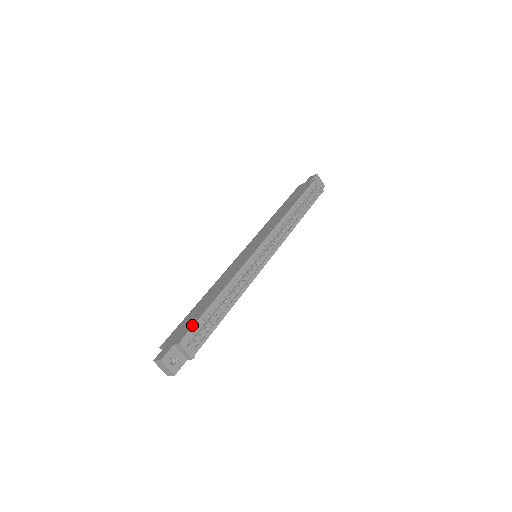
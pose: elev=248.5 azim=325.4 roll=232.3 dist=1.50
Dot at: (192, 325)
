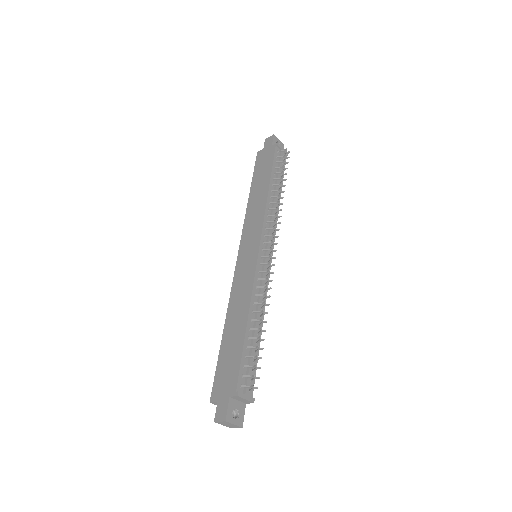
Dot at: (238, 368)
